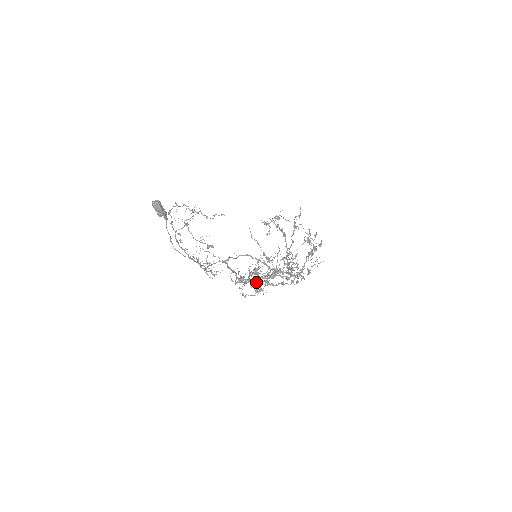
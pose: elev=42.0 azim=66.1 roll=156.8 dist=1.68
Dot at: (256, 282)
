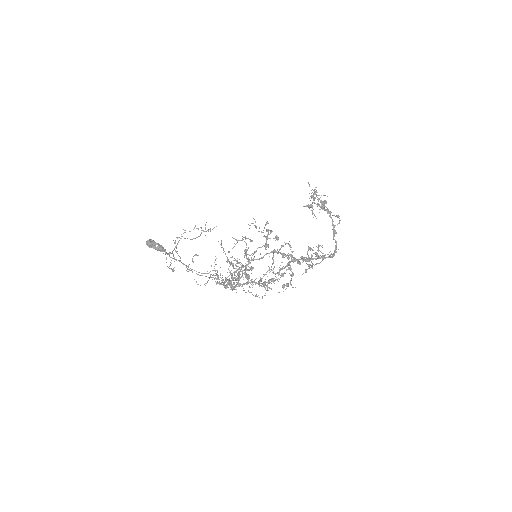
Dot at: (255, 283)
